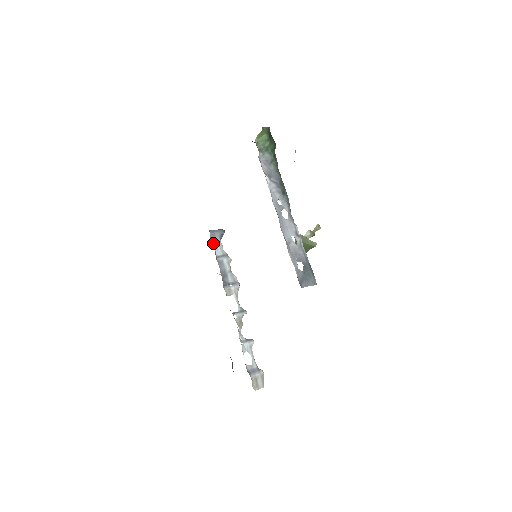
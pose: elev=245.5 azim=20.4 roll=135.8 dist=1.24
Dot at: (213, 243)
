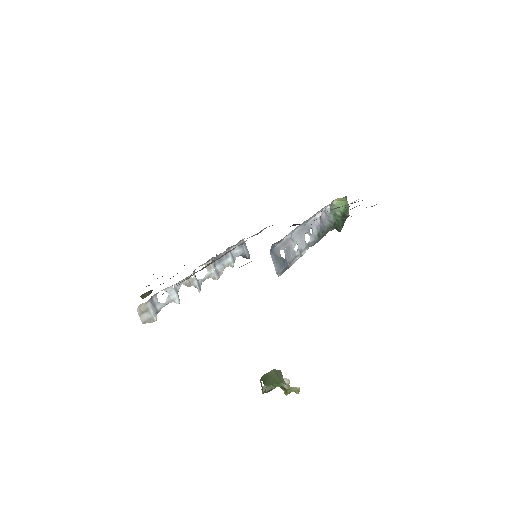
Dot at: (237, 245)
